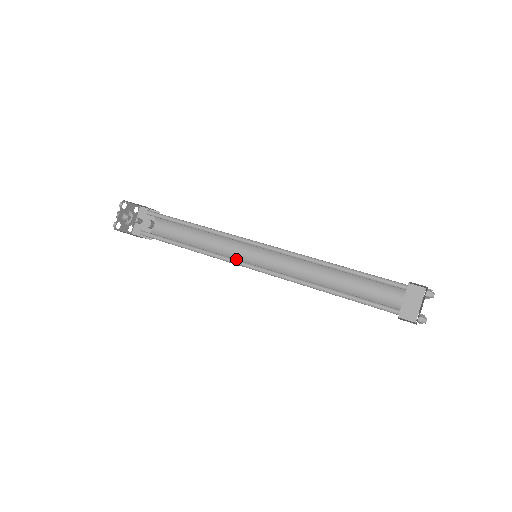
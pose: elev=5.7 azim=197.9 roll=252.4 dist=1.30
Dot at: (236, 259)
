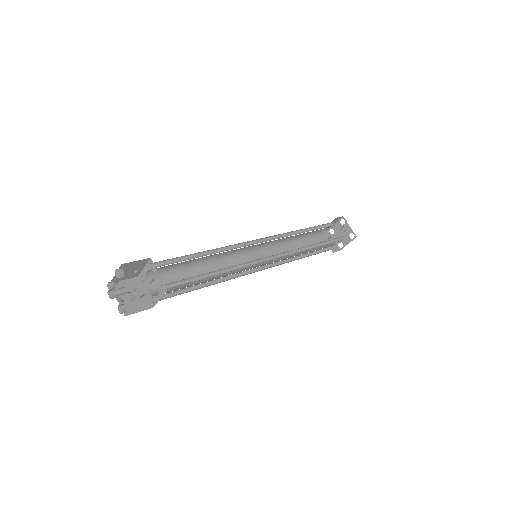
Dot at: (241, 271)
